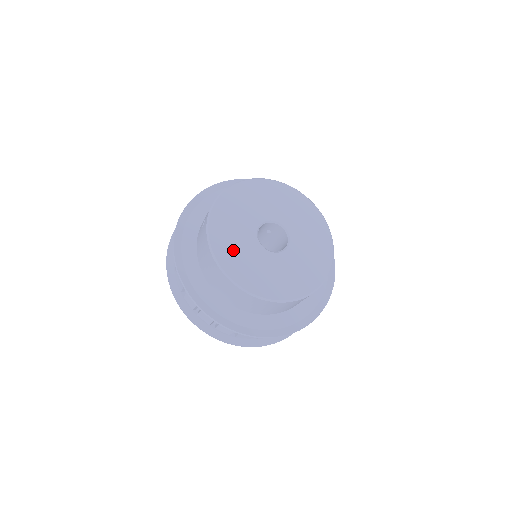
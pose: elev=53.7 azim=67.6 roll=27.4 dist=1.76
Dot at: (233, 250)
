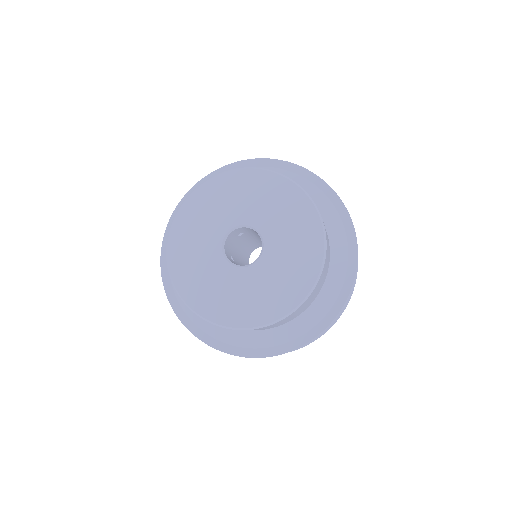
Dot at: (218, 298)
